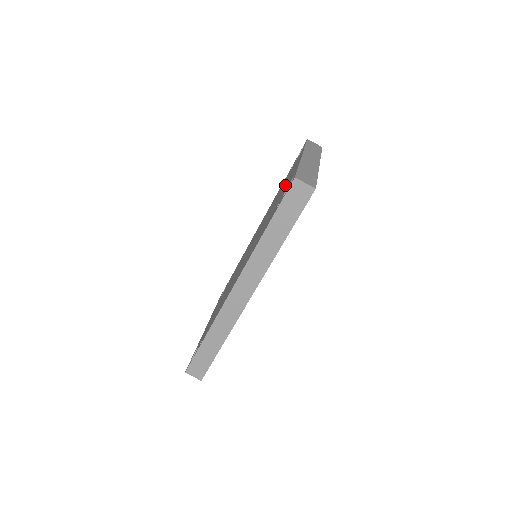
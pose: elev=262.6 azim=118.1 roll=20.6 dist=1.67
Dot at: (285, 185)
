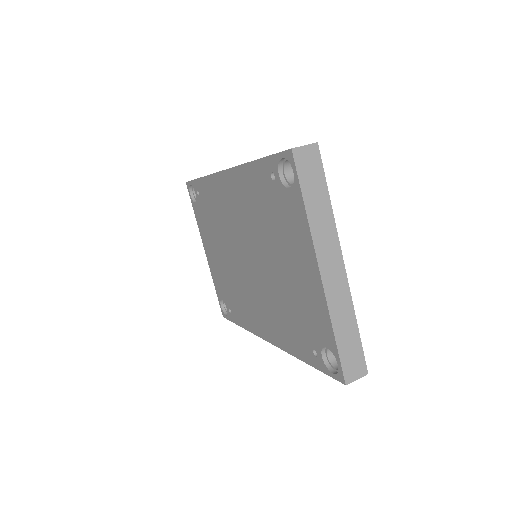
Dot at: (211, 246)
